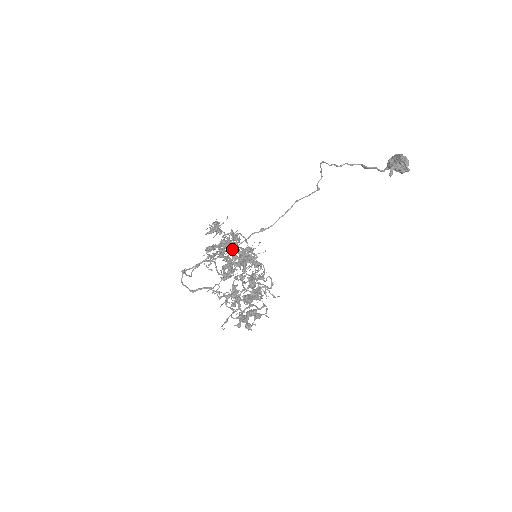
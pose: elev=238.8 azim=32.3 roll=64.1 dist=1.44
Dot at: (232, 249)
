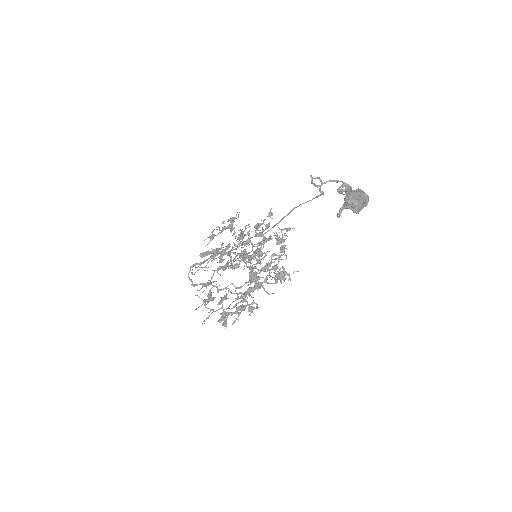
Dot at: (232, 250)
